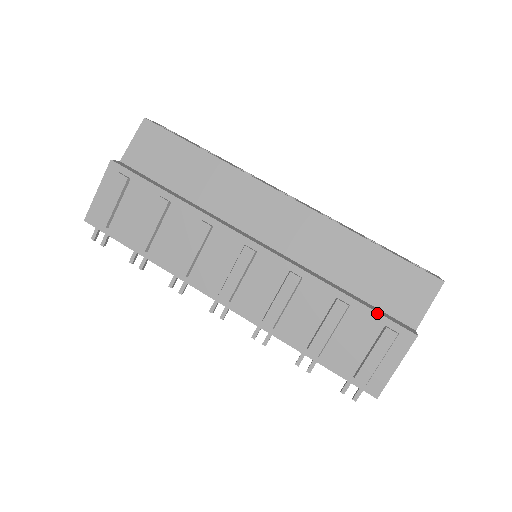
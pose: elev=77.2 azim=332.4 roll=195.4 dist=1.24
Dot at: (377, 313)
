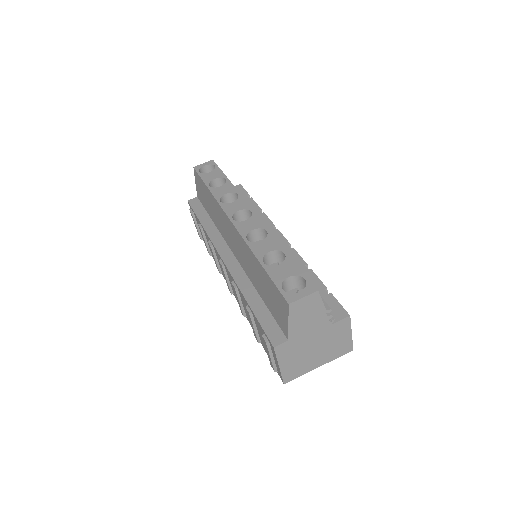
Dot at: (259, 323)
